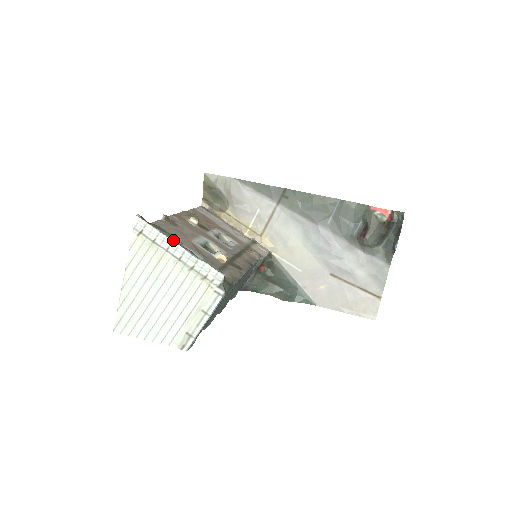
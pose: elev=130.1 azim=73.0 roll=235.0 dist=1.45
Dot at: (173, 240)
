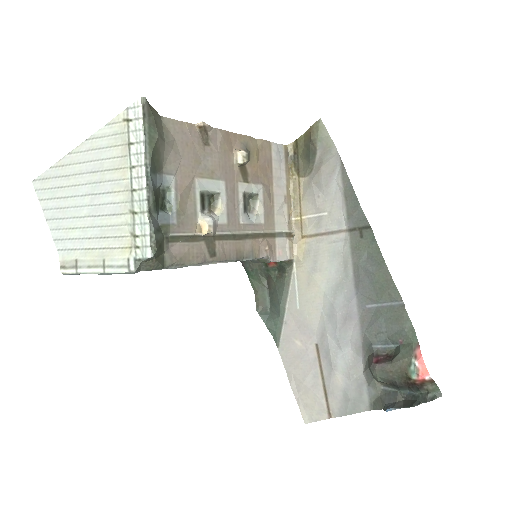
Dot at: (147, 164)
